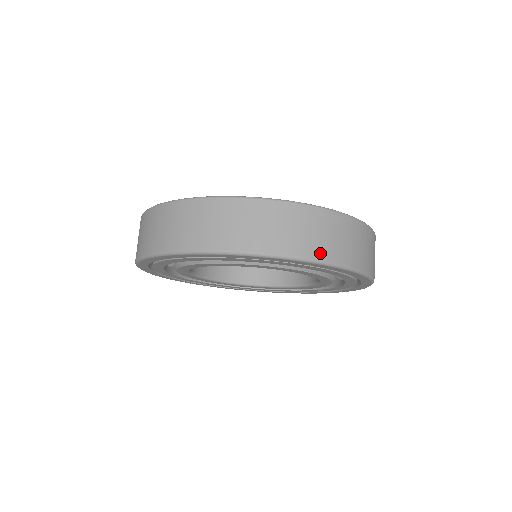
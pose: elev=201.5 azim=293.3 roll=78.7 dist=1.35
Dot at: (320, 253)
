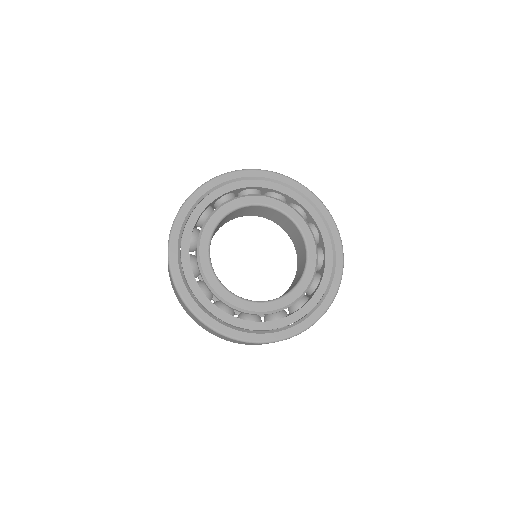
Dot at: occluded
